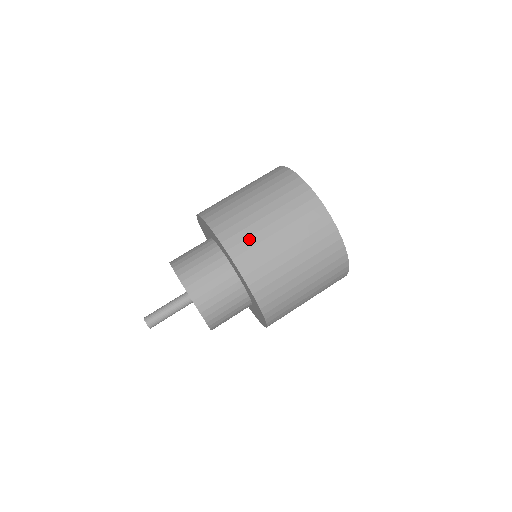
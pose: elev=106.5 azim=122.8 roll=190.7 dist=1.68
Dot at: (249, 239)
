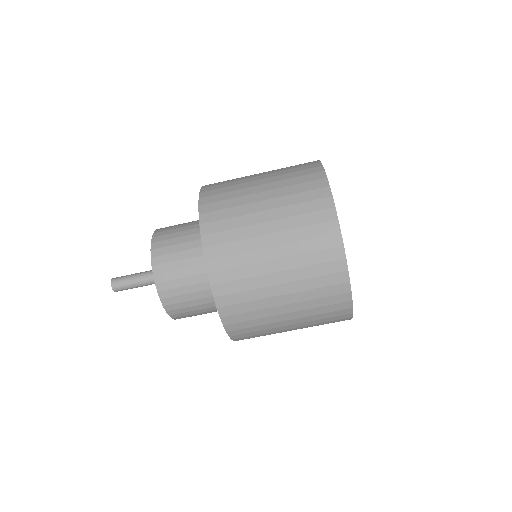
Dot at: (251, 313)
